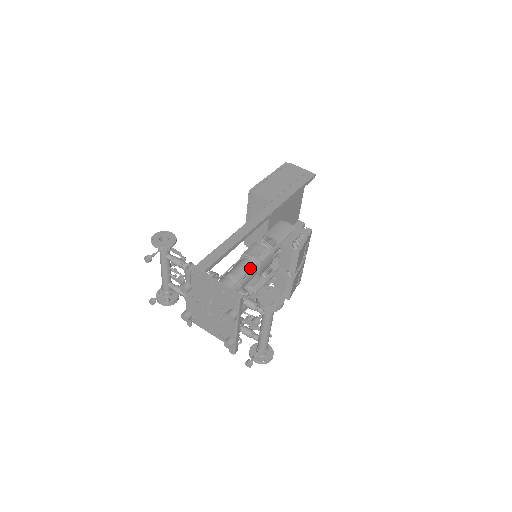
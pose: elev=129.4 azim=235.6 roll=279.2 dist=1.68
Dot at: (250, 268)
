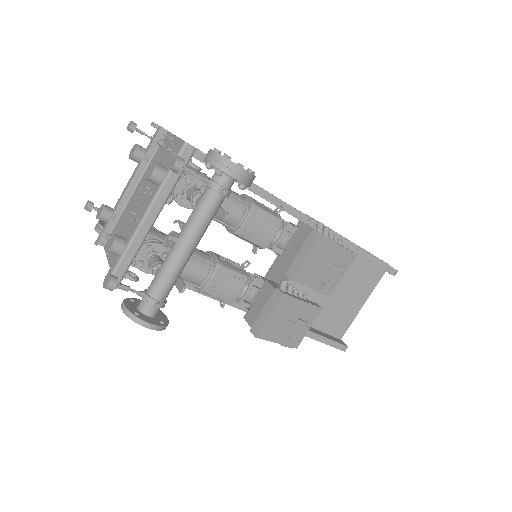
Dot at: (236, 197)
